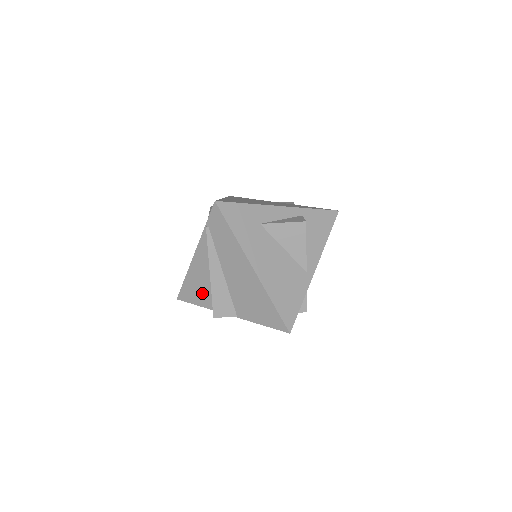
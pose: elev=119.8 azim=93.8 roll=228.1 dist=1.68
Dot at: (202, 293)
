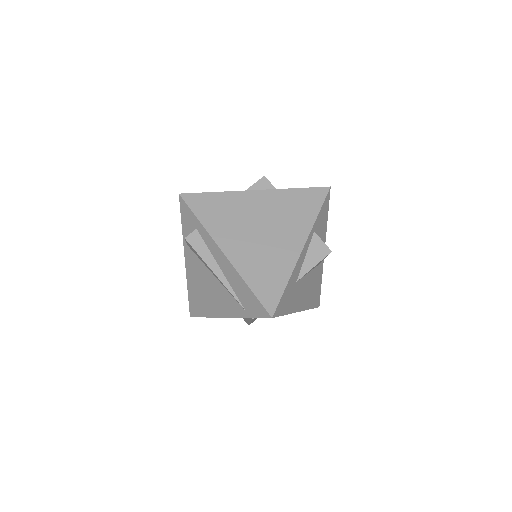
Dot at: occluded
